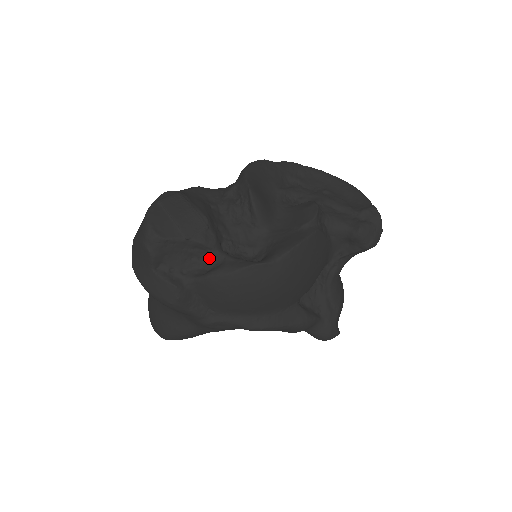
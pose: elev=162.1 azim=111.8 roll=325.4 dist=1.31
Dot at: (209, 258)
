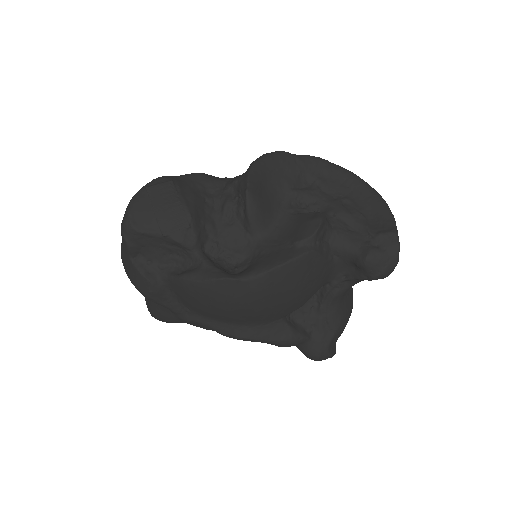
Dot at: (188, 258)
